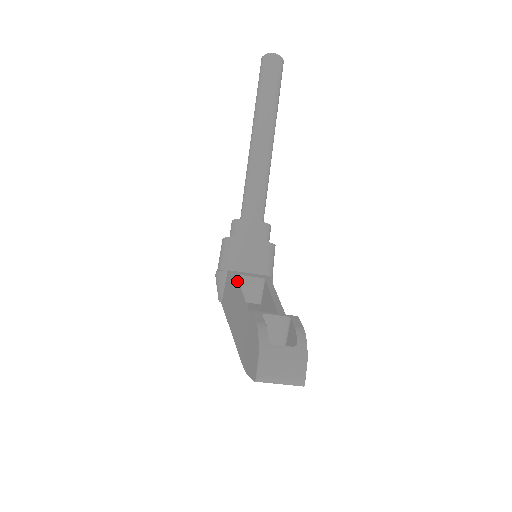
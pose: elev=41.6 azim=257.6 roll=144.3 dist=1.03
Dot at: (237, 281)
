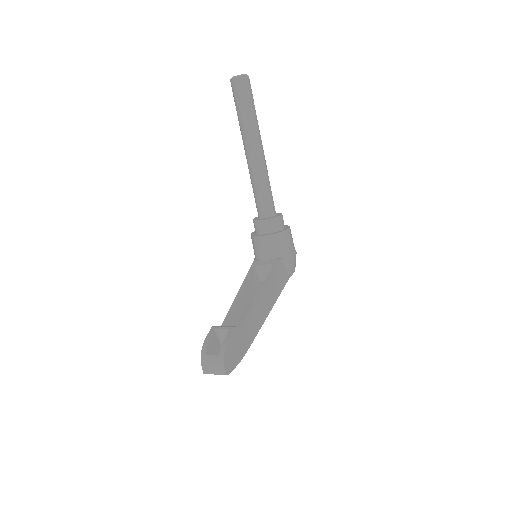
Dot at: (249, 276)
